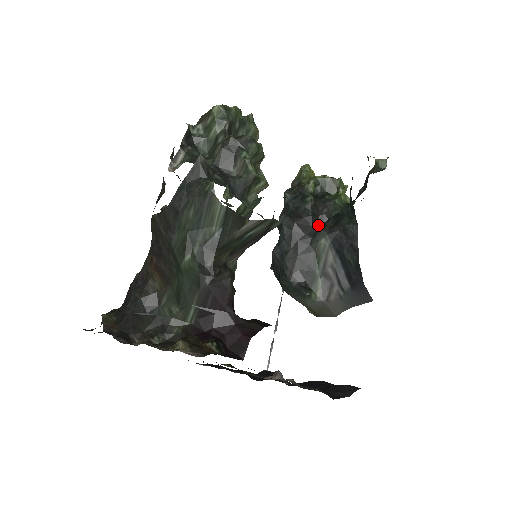
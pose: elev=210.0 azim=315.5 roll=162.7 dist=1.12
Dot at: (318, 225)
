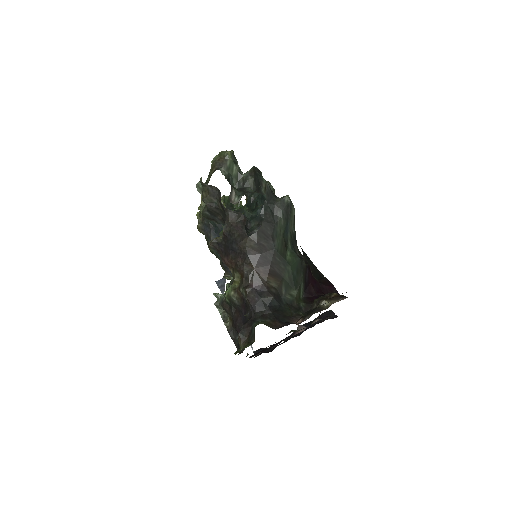
Dot at: (246, 229)
